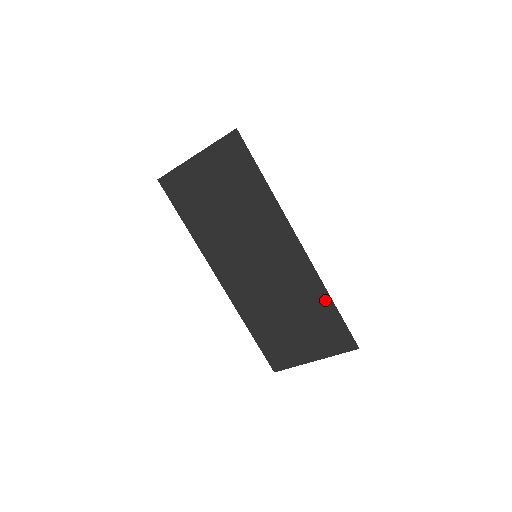
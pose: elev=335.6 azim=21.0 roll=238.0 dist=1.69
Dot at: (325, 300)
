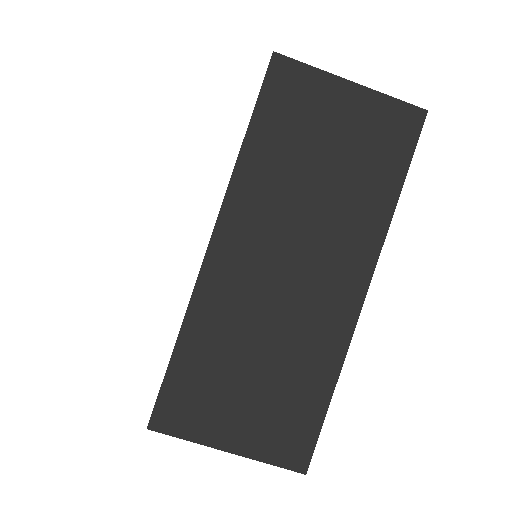
Dot at: (326, 381)
